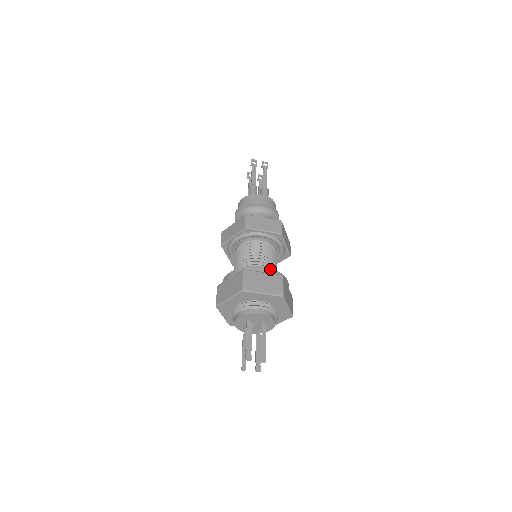
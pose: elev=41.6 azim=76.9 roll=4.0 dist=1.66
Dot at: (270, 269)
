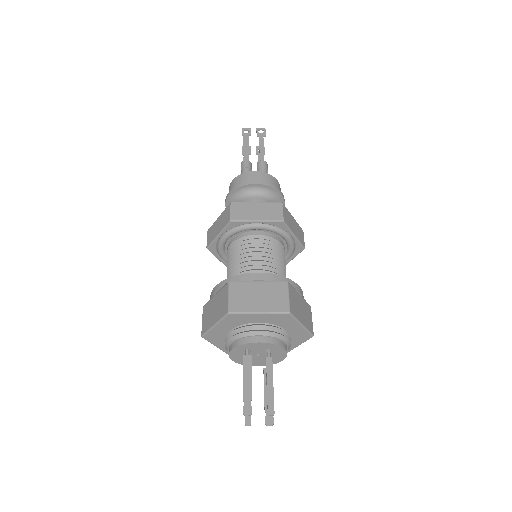
Dot at: (268, 274)
